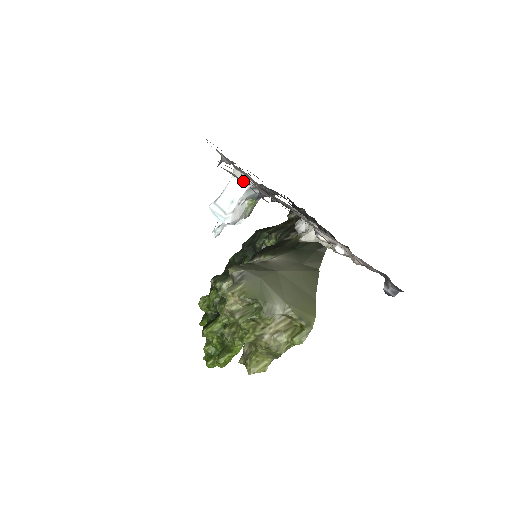
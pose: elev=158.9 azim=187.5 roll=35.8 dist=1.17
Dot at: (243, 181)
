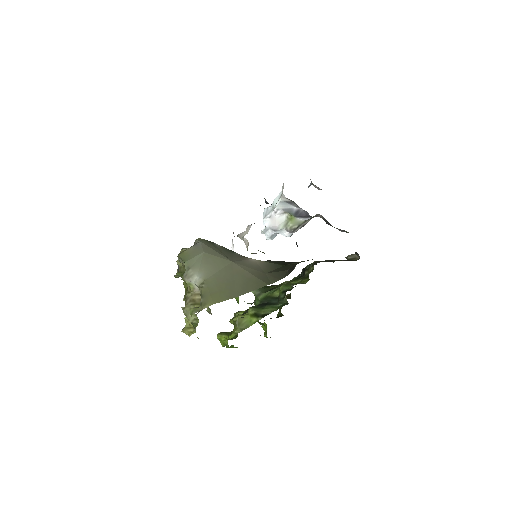
Dot at: occluded
